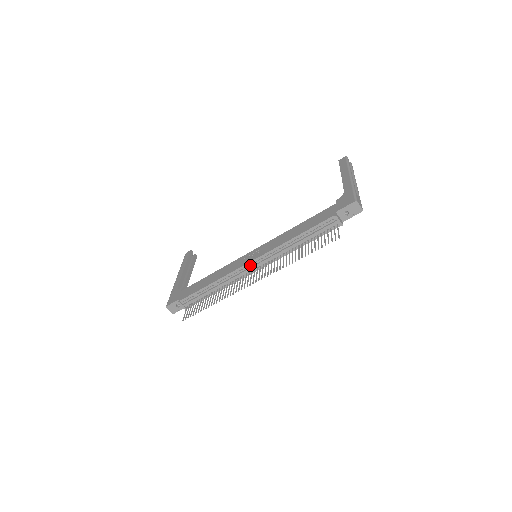
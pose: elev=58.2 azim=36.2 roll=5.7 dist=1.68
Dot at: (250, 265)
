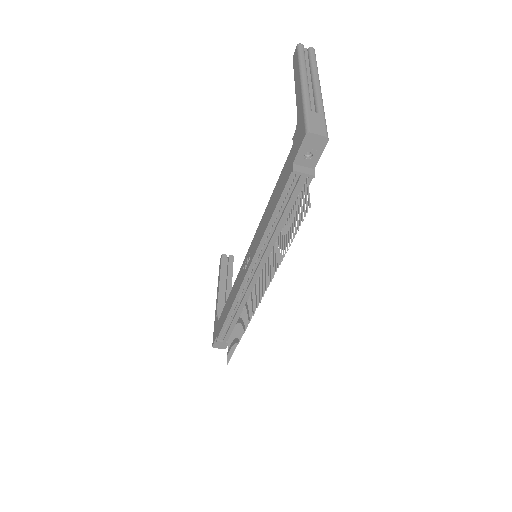
Dot at: (249, 277)
